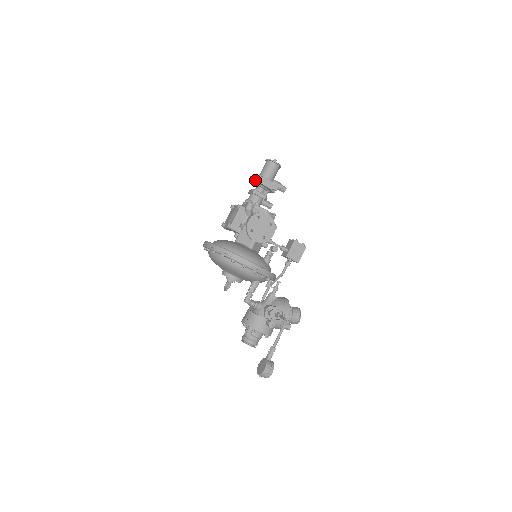
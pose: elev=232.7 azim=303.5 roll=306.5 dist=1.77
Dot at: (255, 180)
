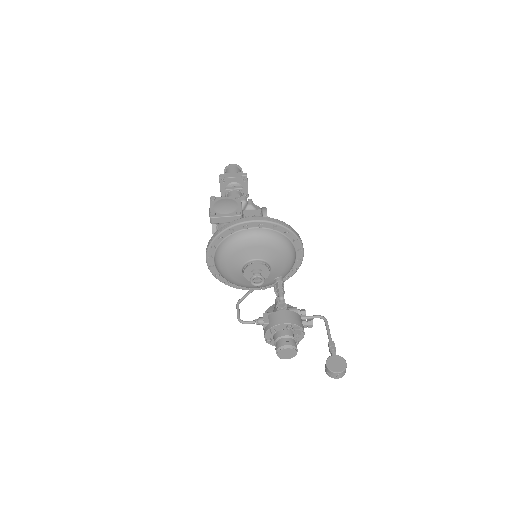
Dot at: (242, 177)
